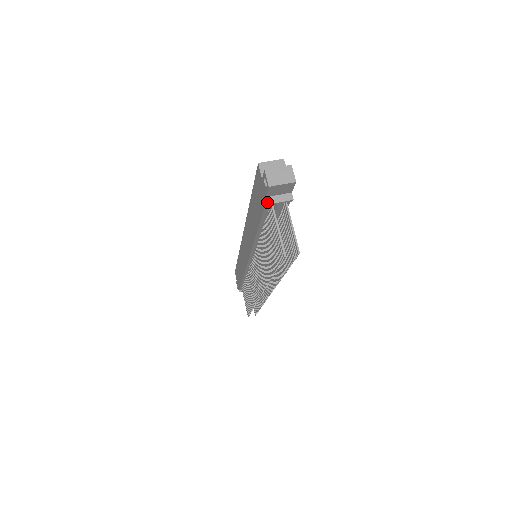
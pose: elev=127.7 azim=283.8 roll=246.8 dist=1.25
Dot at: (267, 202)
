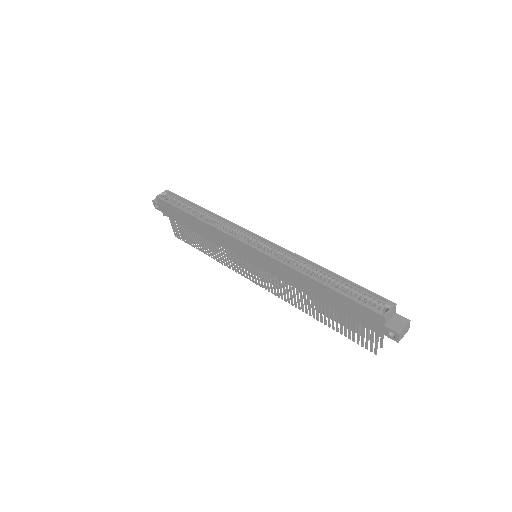
Dot at: occluded
